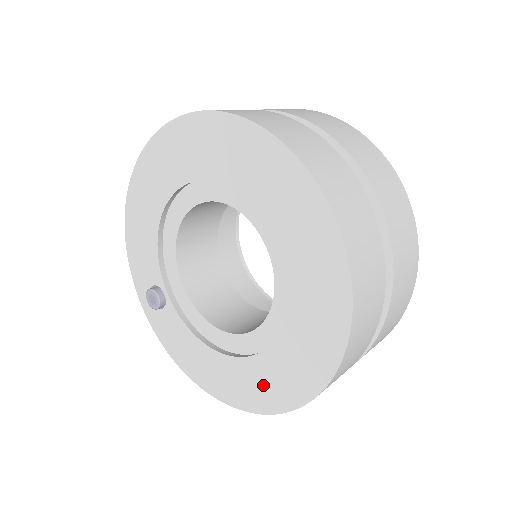
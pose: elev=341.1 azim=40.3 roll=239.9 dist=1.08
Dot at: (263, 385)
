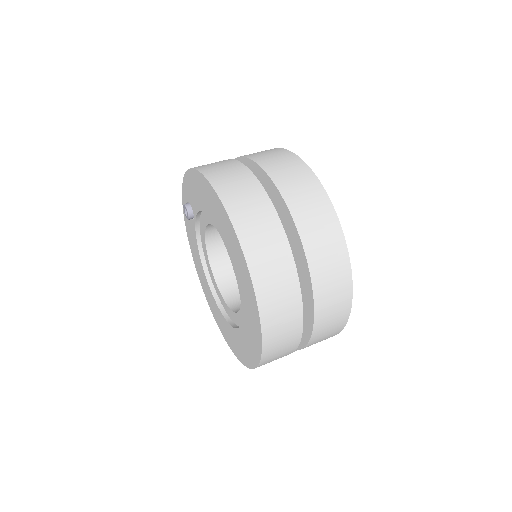
Dot at: (212, 303)
